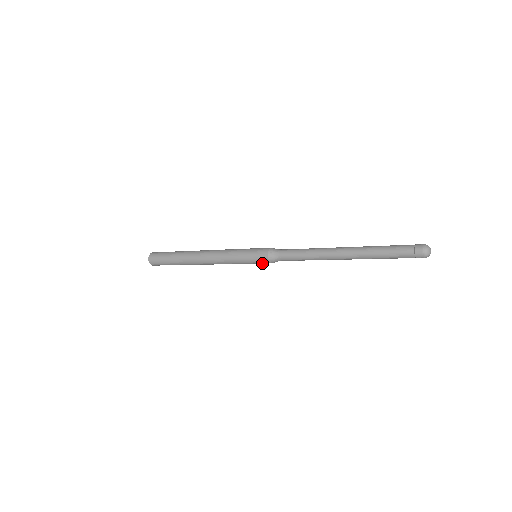
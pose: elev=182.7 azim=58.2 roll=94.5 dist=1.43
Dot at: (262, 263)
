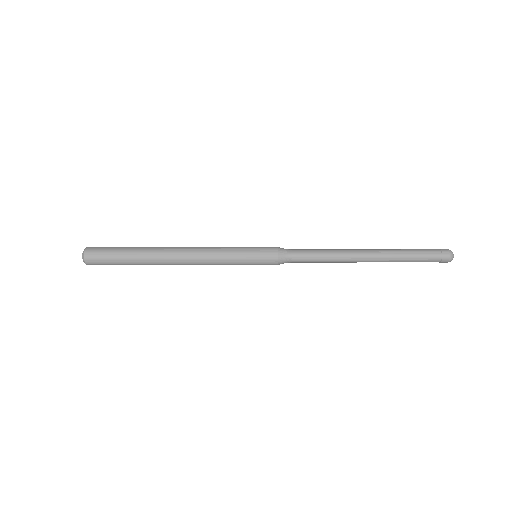
Dot at: (265, 264)
